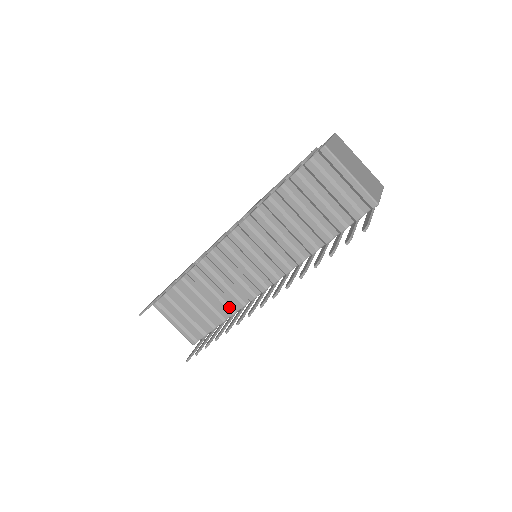
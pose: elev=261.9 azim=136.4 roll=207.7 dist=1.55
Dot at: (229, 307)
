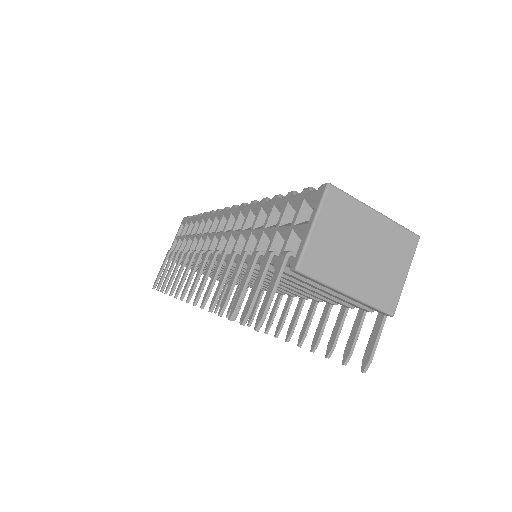
Dot at: occluded
